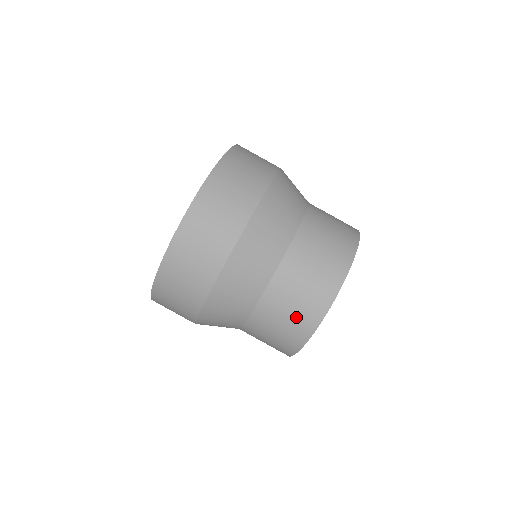
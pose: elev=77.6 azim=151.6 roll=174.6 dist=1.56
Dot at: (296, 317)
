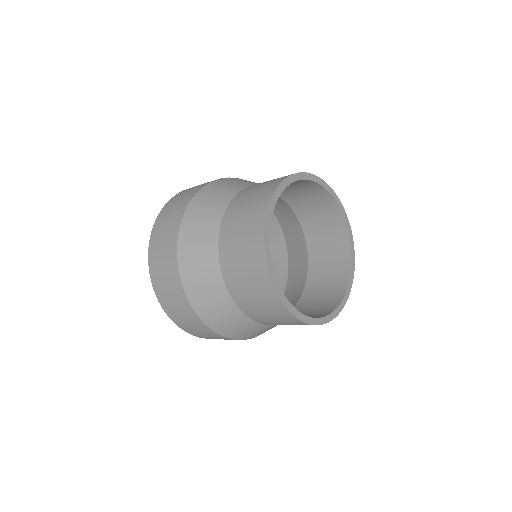
Dot at: (248, 219)
